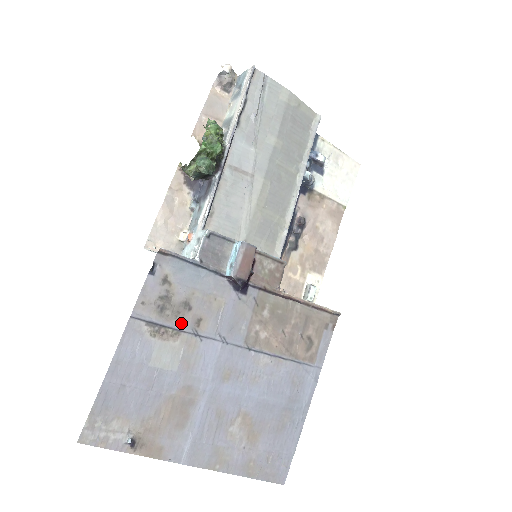
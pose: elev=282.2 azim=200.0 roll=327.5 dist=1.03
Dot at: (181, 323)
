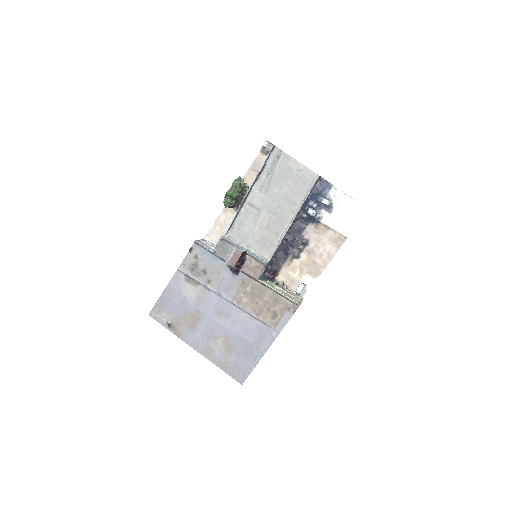
Dot at: (200, 279)
